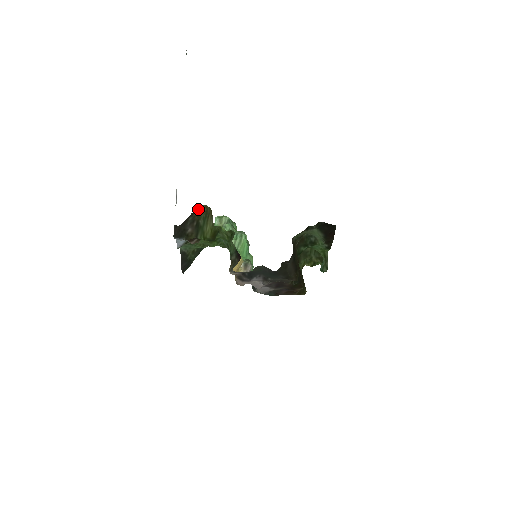
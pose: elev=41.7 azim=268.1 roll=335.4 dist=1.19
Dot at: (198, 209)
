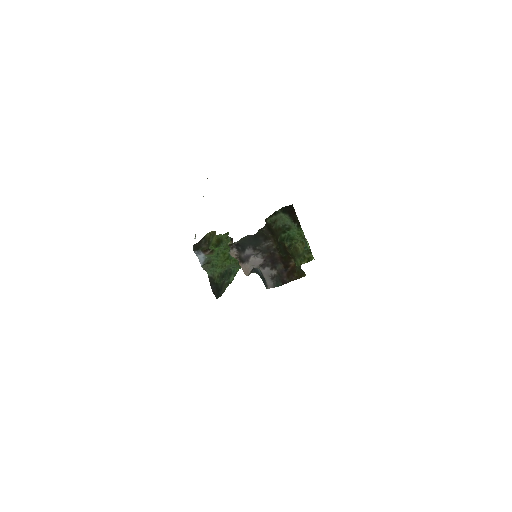
Dot at: (208, 235)
